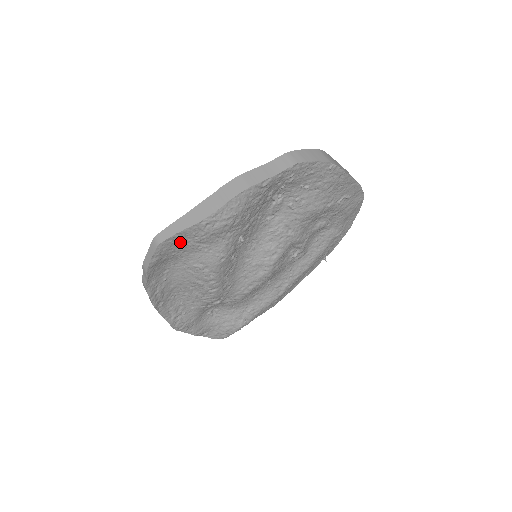
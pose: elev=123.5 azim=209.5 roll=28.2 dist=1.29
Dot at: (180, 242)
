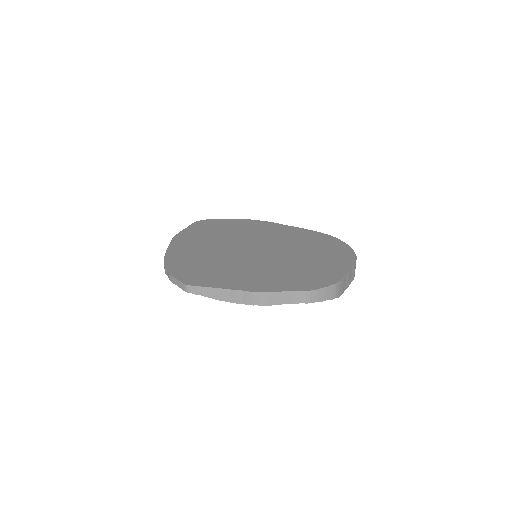
Dot at: occluded
